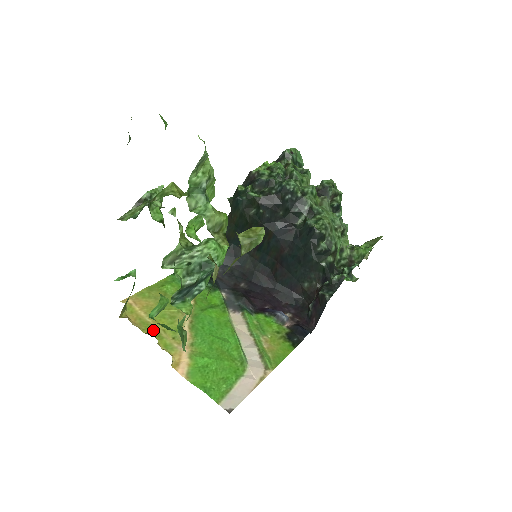
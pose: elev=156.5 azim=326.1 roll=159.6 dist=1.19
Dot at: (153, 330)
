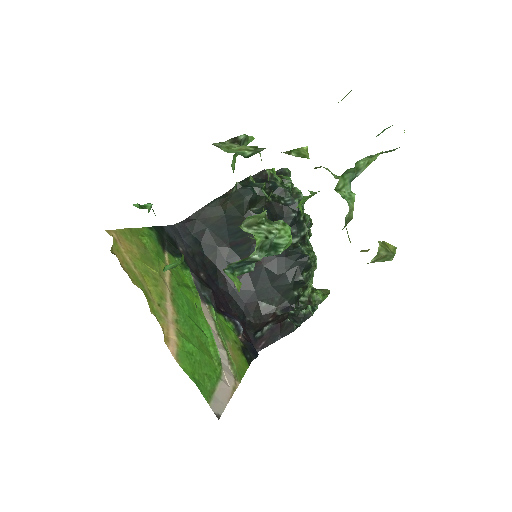
Dot at: (141, 285)
